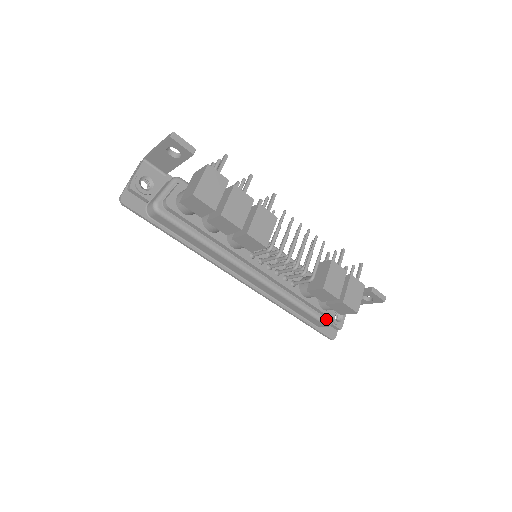
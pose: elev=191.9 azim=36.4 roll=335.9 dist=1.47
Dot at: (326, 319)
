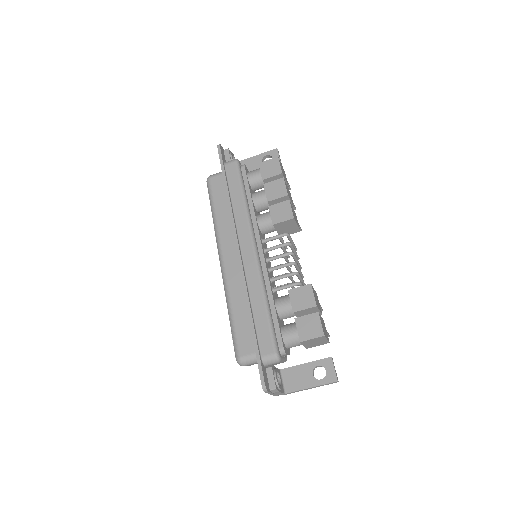
Dot at: (278, 347)
